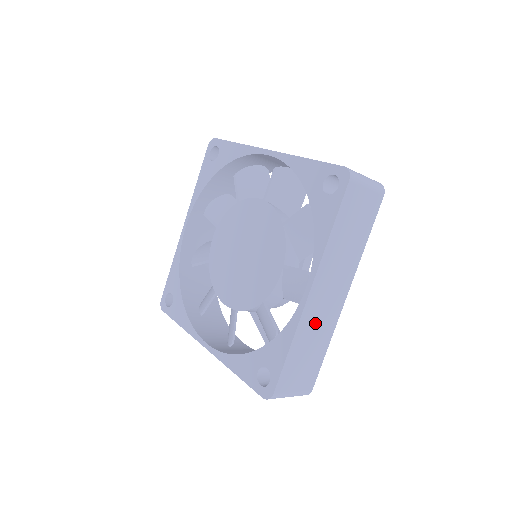
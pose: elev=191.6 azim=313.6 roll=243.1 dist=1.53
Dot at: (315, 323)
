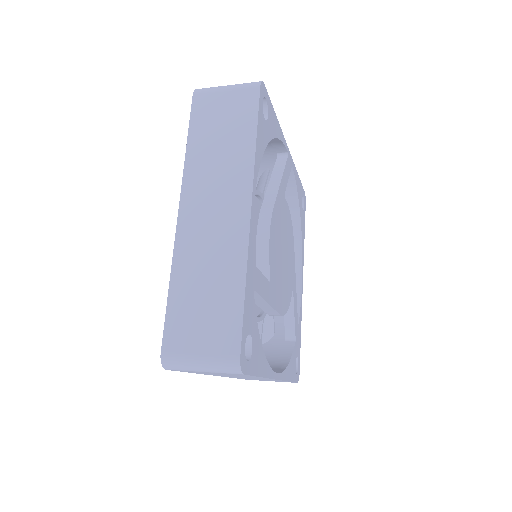
Dot at: occluded
